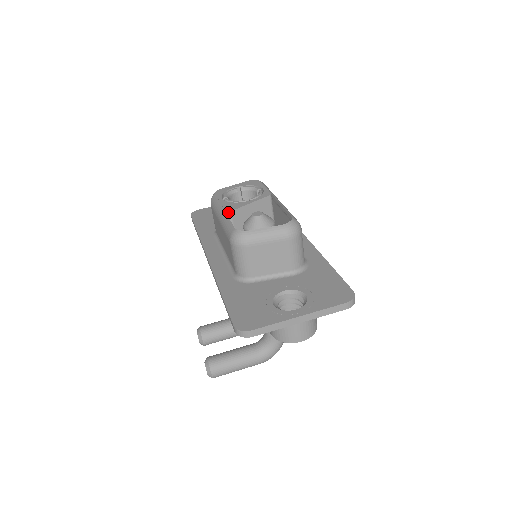
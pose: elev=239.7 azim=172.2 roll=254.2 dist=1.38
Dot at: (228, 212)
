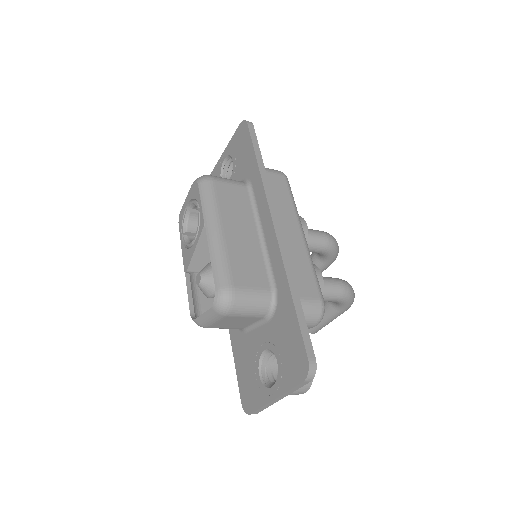
Dot at: (186, 272)
